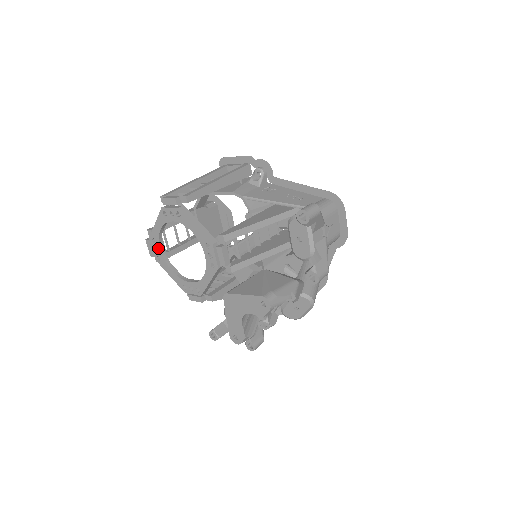
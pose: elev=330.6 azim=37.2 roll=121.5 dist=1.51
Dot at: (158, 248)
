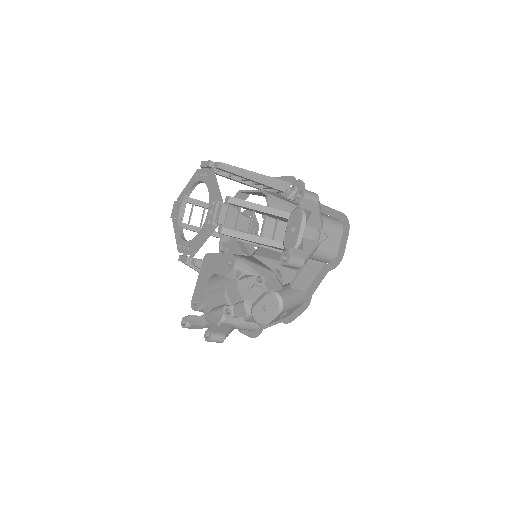
Dot at: (179, 208)
